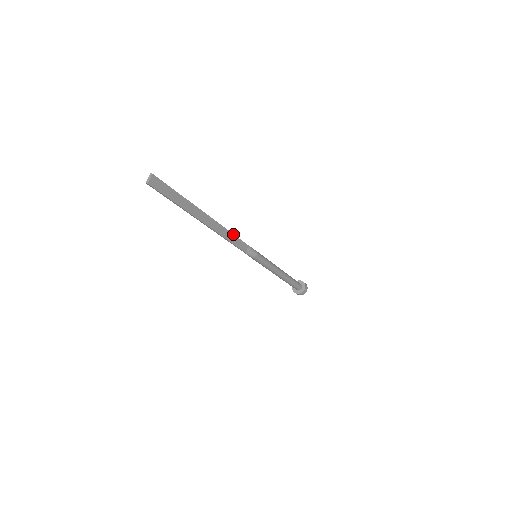
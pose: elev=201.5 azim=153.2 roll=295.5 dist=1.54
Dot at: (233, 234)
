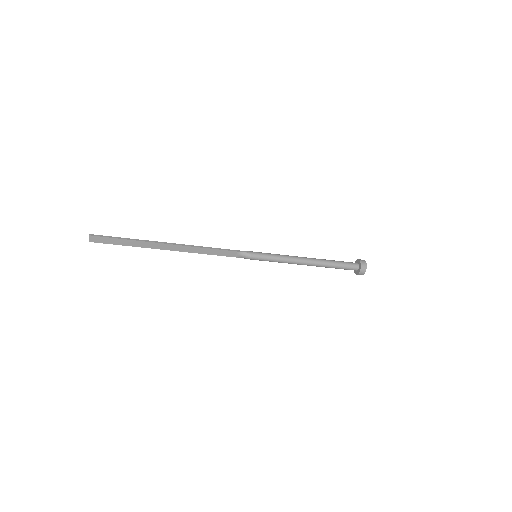
Dot at: (208, 248)
